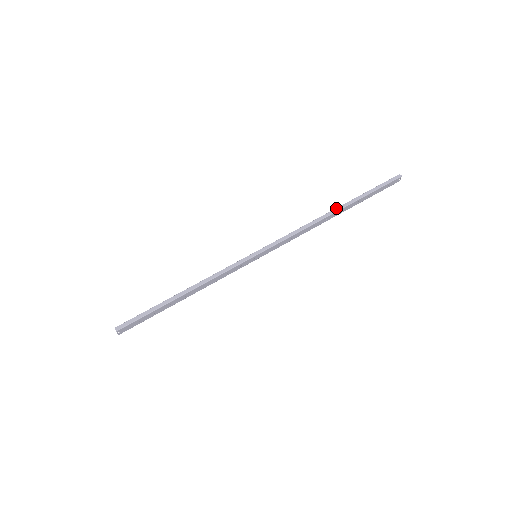
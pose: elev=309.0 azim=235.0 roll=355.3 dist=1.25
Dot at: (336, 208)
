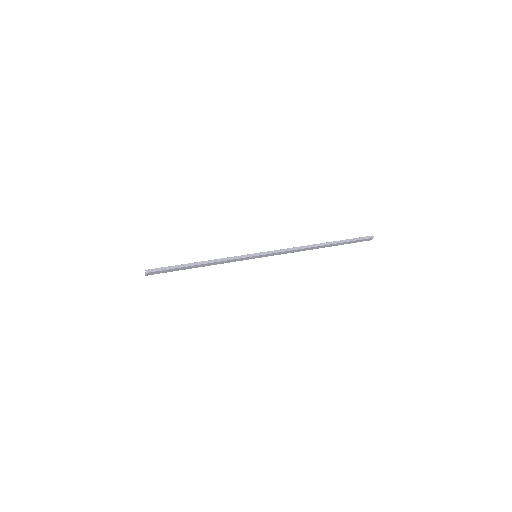
Dot at: (322, 243)
